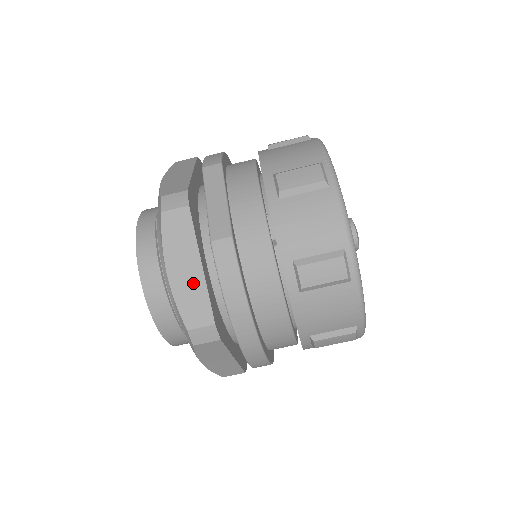
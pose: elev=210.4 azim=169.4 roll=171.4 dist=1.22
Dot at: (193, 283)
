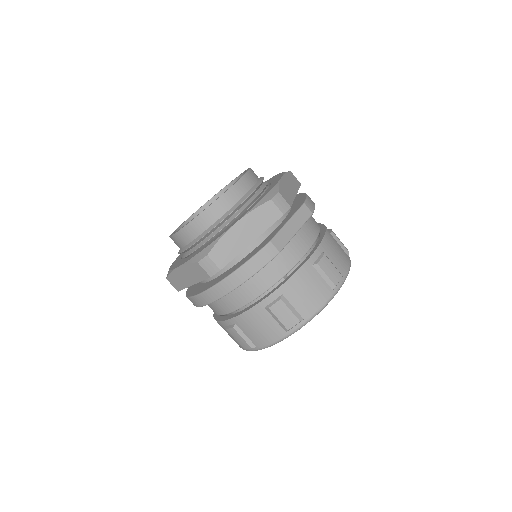
Dot at: (238, 243)
